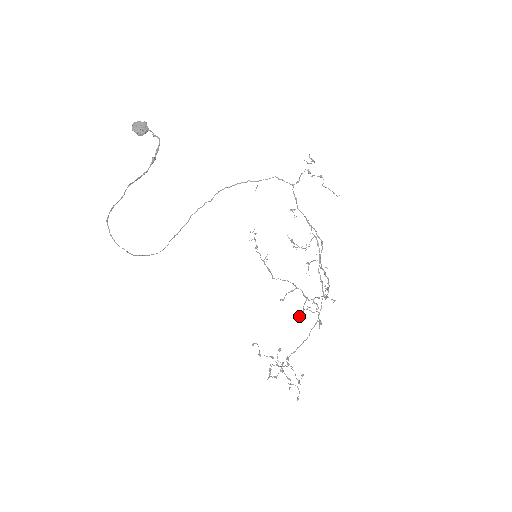
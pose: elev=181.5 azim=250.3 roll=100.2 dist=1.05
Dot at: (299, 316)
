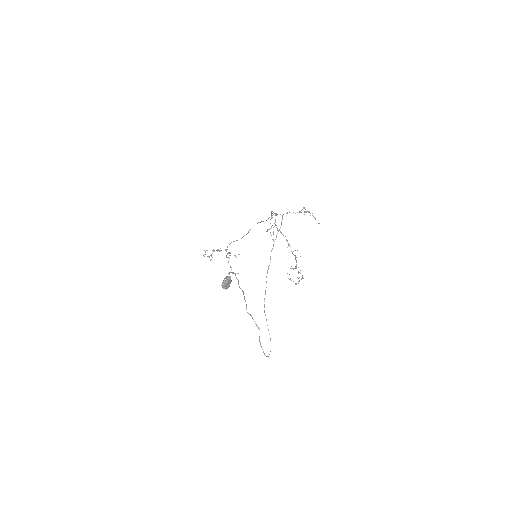
Dot at: occluded
